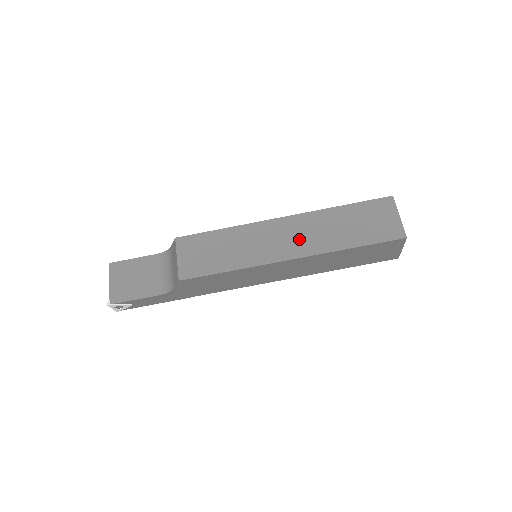
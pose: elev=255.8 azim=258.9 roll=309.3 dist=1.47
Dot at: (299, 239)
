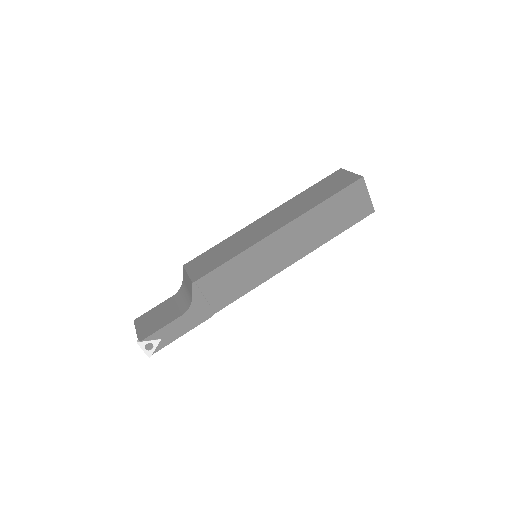
Dot at: (281, 217)
